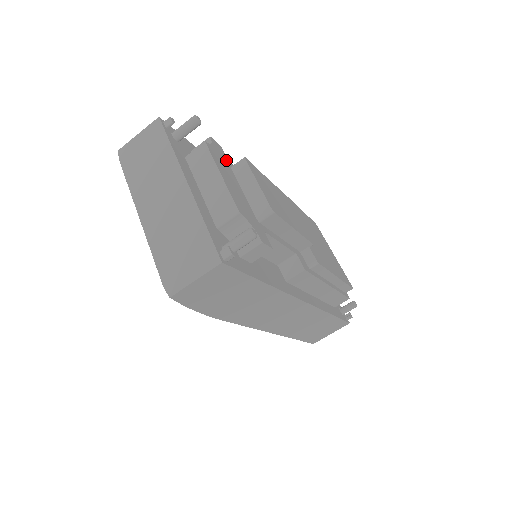
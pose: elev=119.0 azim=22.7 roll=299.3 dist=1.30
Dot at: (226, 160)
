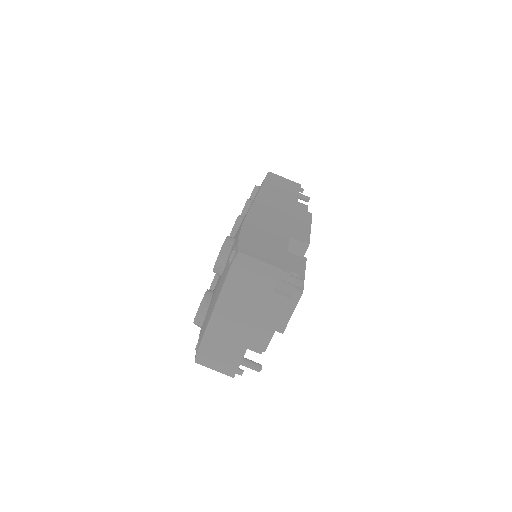
Dot at: occluded
